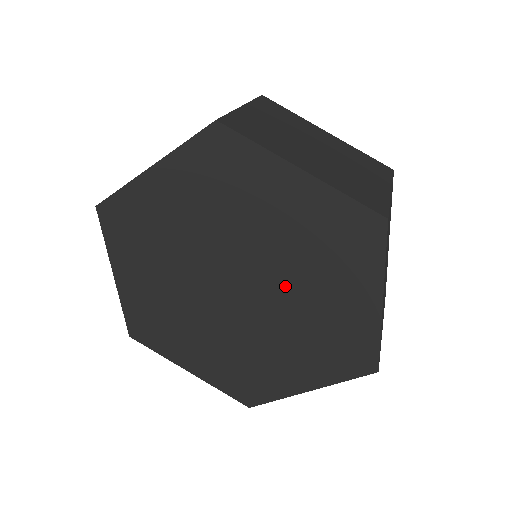
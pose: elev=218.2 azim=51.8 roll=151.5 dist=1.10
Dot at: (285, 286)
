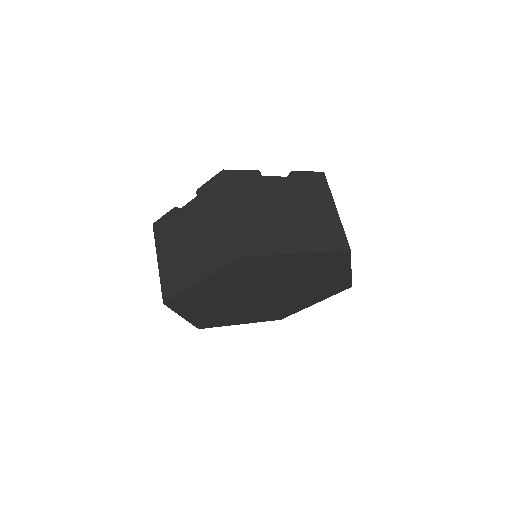
Dot at: (288, 297)
